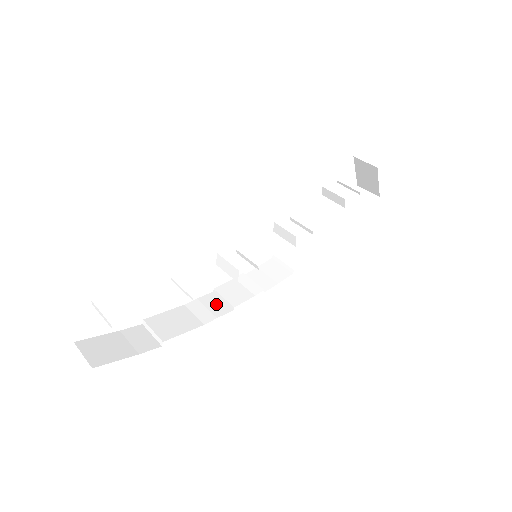
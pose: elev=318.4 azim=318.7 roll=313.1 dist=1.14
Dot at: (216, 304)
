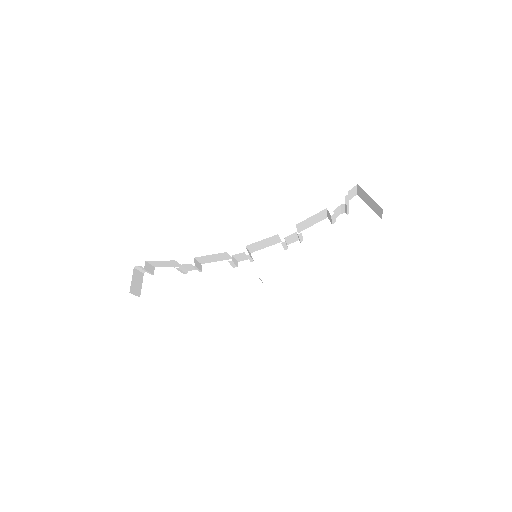
Dot at: occluded
